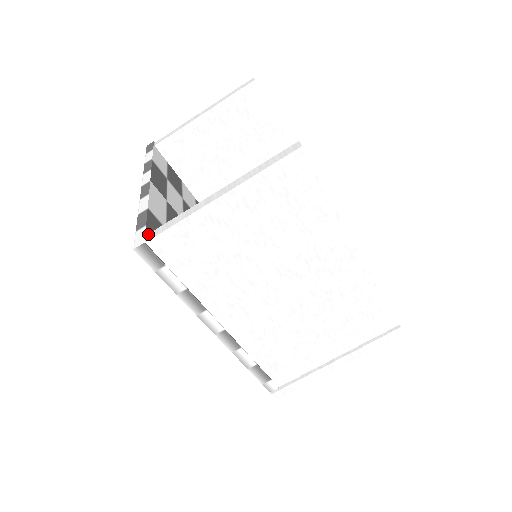
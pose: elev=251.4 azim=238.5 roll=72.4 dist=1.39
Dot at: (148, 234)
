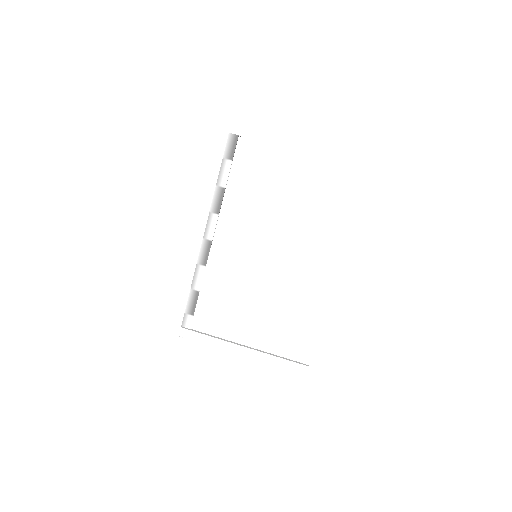
Dot at: occluded
